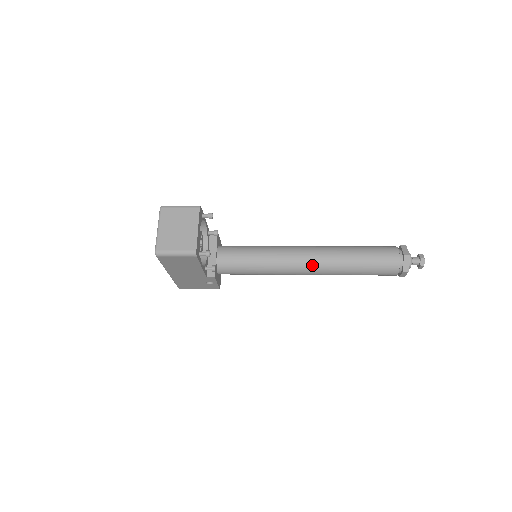
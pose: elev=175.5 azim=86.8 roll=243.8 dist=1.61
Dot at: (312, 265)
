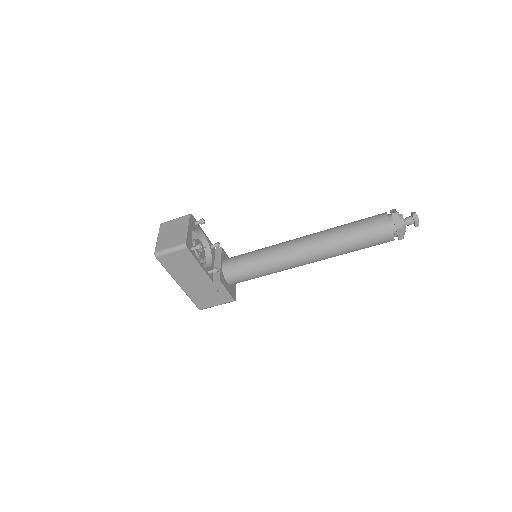
Dot at: (307, 248)
